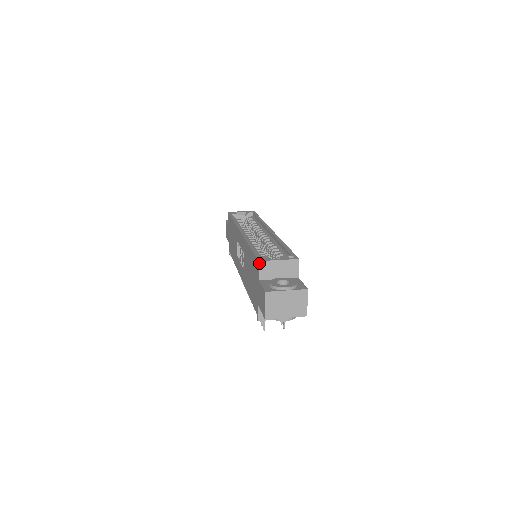
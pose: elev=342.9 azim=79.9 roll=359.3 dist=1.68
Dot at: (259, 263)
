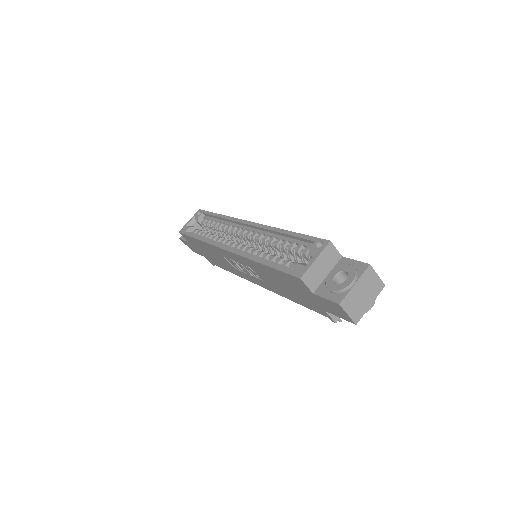
Dot at: (302, 280)
